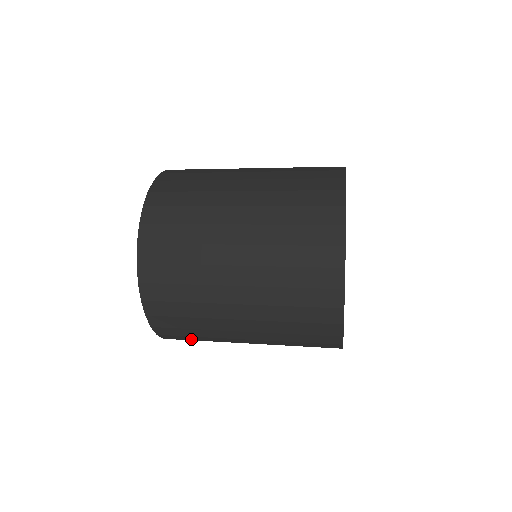
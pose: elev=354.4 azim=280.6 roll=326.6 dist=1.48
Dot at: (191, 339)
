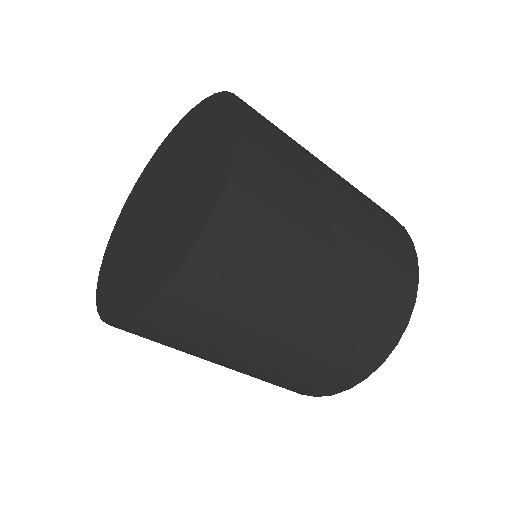
Dot at: (231, 282)
